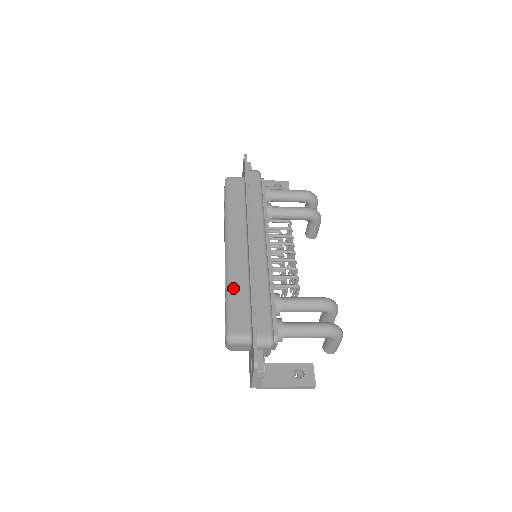
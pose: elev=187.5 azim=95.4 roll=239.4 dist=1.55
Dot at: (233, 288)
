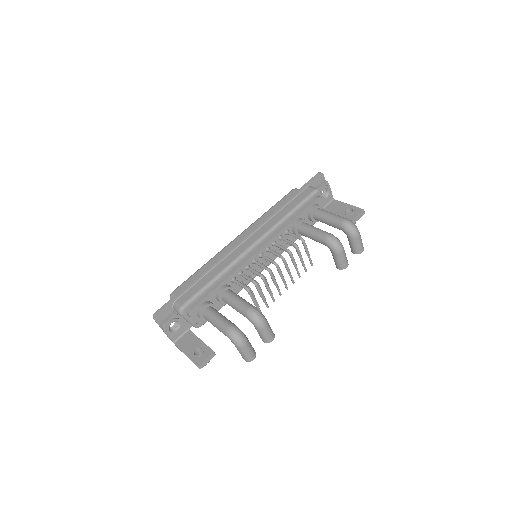
Dot at: (205, 266)
